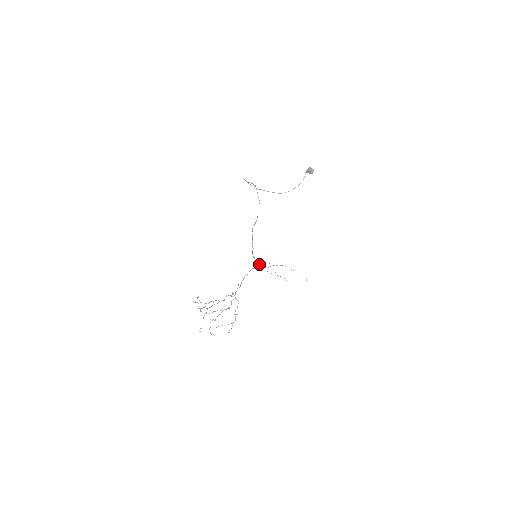
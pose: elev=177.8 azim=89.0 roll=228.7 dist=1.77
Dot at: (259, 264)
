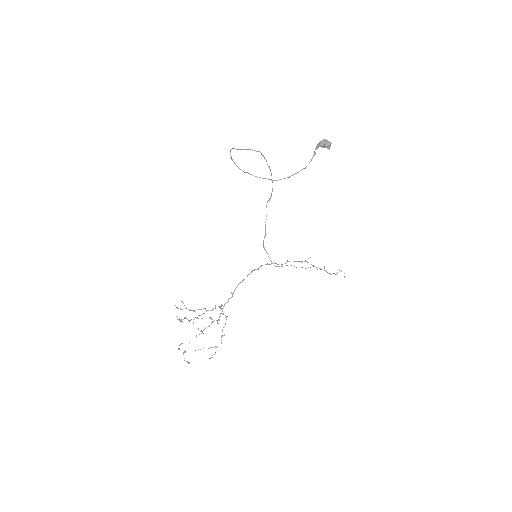
Dot at: occluded
